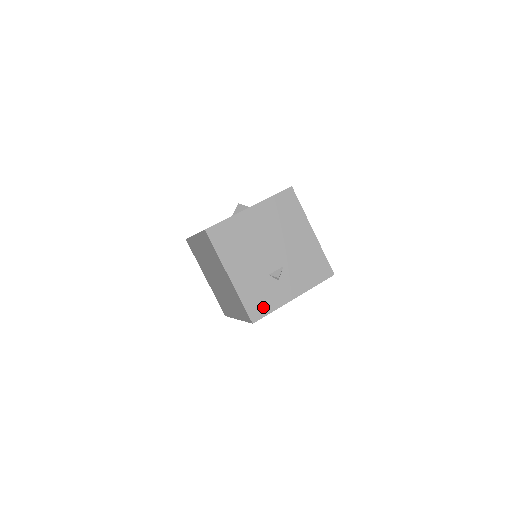
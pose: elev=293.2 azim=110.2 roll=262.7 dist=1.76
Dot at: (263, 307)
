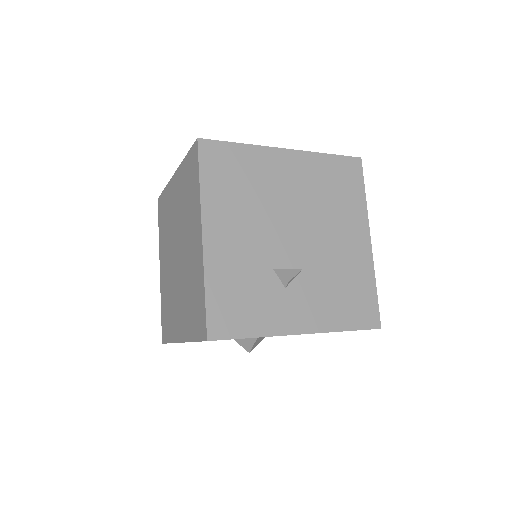
Dot at: (239, 320)
